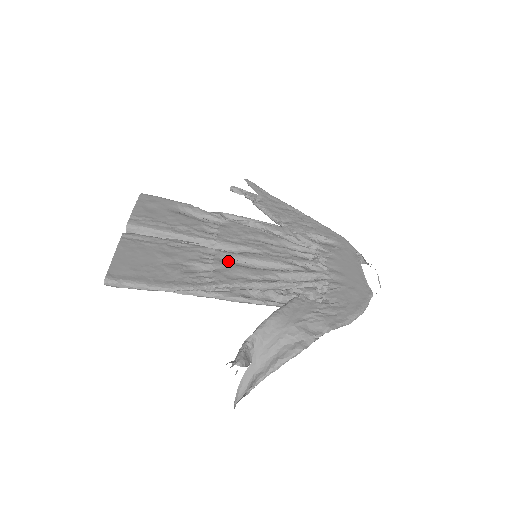
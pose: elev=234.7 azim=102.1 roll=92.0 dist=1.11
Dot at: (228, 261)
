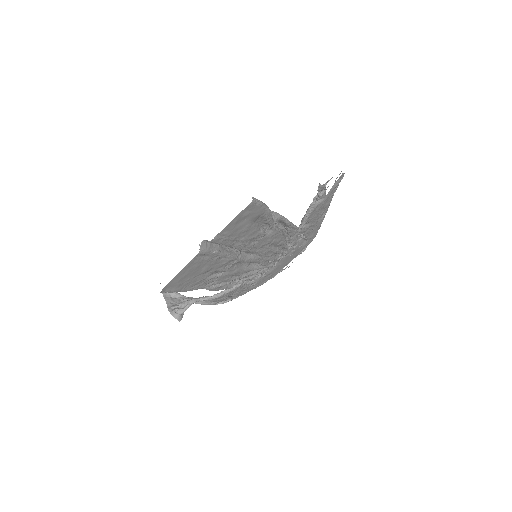
Dot at: (237, 263)
